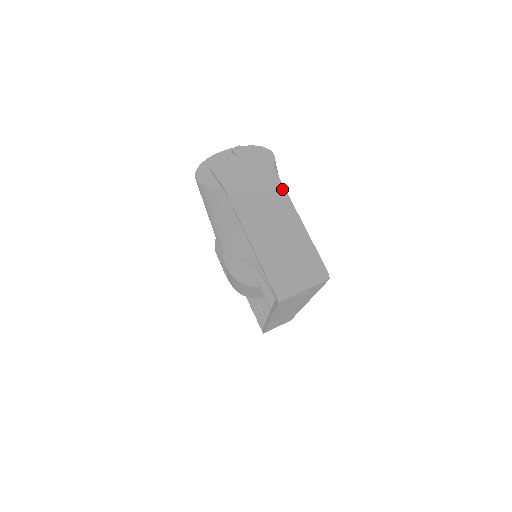
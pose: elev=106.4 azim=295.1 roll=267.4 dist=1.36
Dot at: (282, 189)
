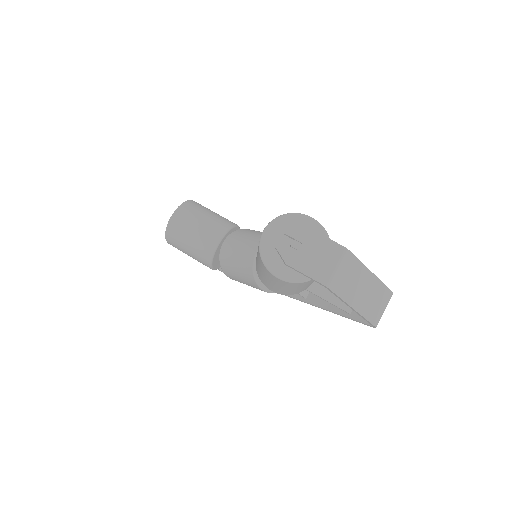
Dot at: (357, 261)
